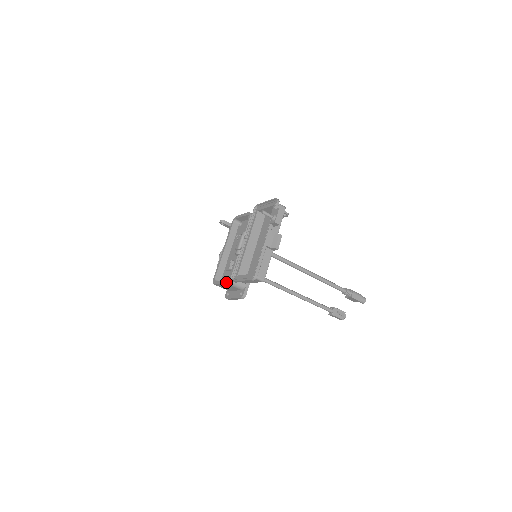
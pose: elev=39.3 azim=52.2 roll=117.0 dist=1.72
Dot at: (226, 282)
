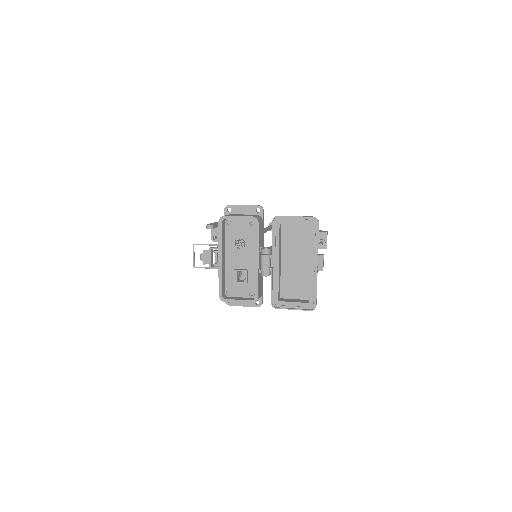
Dot at: (252, 303)
